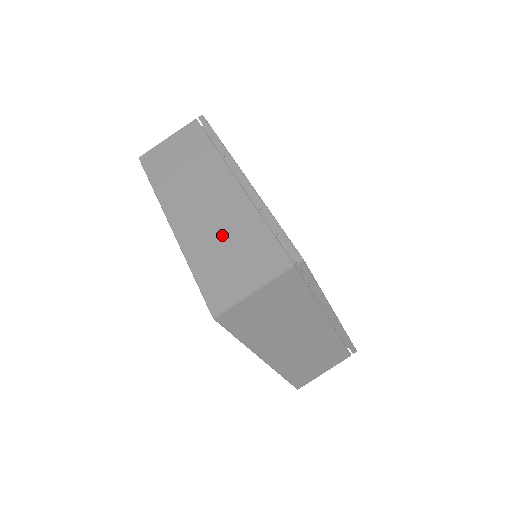
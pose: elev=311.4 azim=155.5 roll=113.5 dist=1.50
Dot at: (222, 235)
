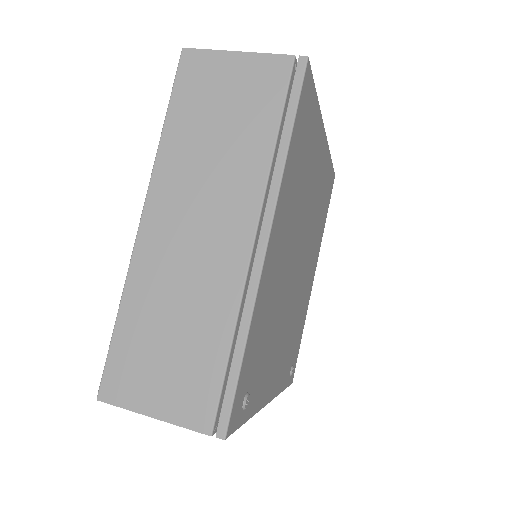
Dot at: occluded
